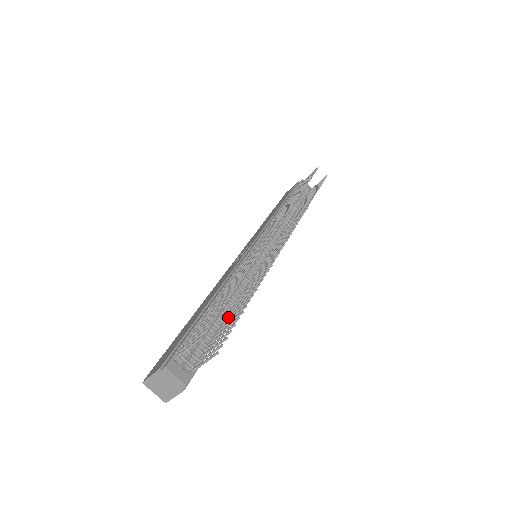
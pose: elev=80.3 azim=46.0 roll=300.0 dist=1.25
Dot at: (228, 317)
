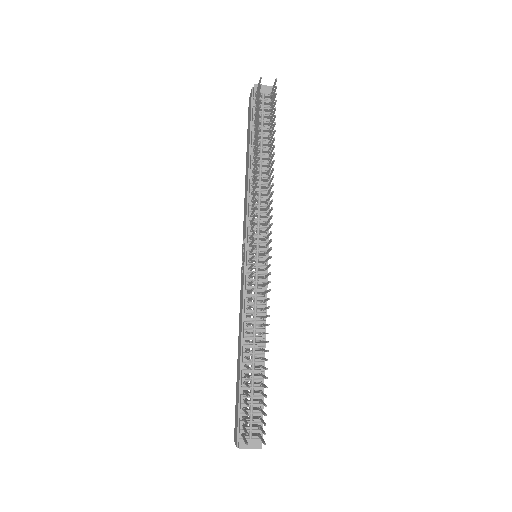
Dot at: (261, 368)
